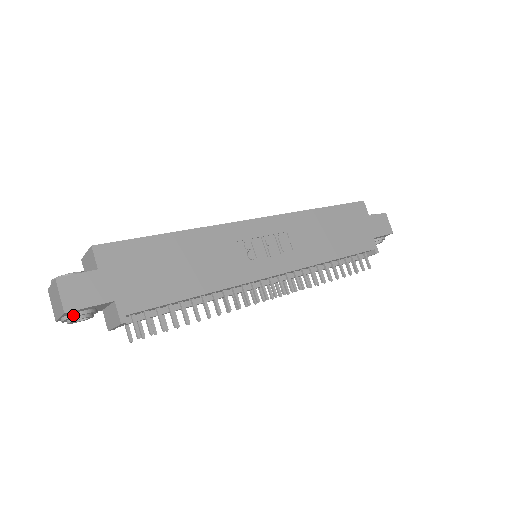
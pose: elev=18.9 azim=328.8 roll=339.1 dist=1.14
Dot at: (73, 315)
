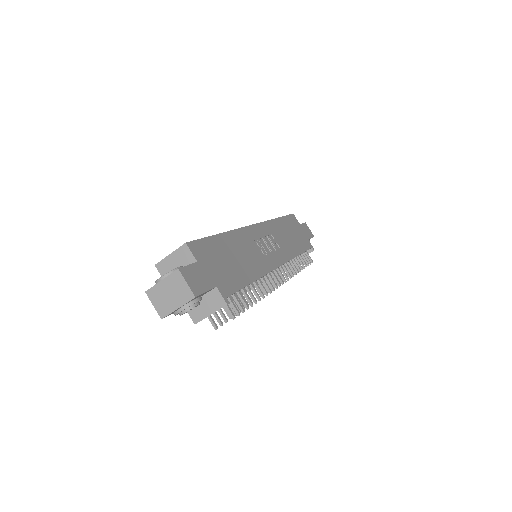
Dot at: (194, 302)
